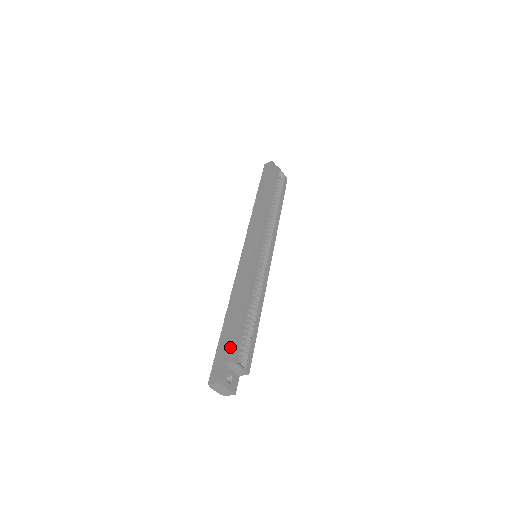
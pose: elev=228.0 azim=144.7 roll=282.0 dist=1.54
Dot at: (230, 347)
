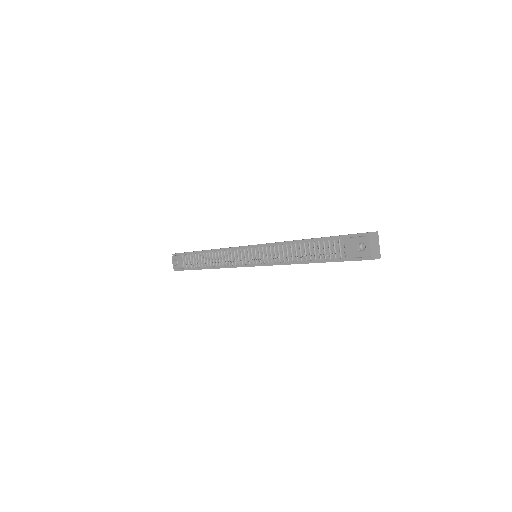
Dot at: occluded
